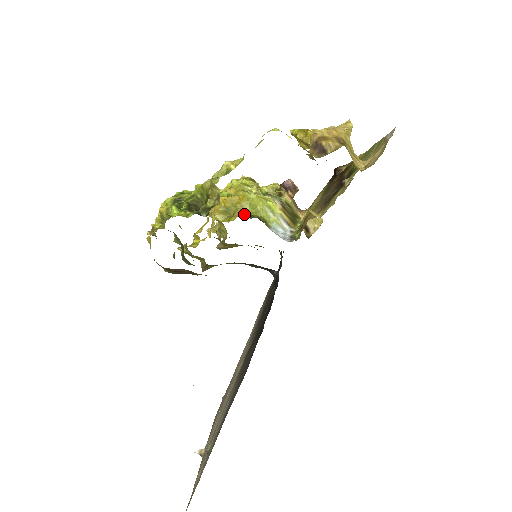
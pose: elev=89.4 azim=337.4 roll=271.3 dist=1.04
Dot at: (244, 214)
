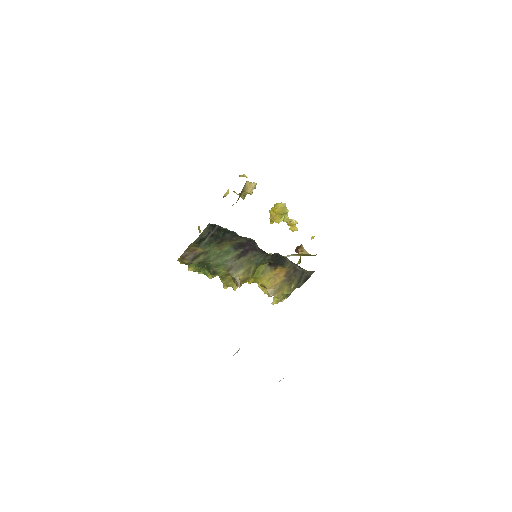
Dot at: occluded
